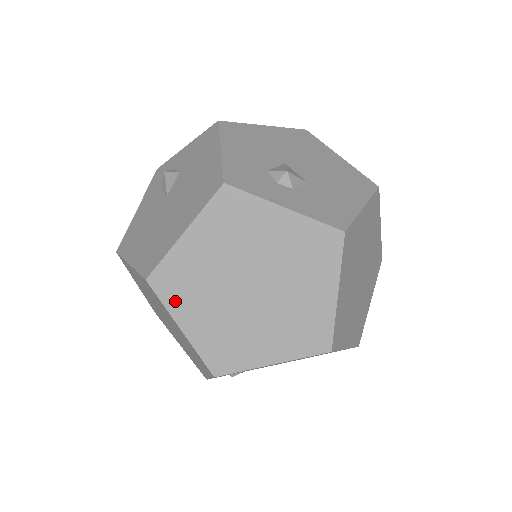
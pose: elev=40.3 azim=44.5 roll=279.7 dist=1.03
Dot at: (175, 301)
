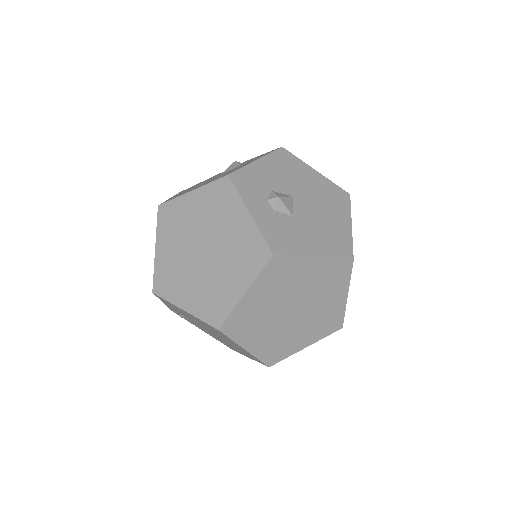
Dot at: (163, 229)
